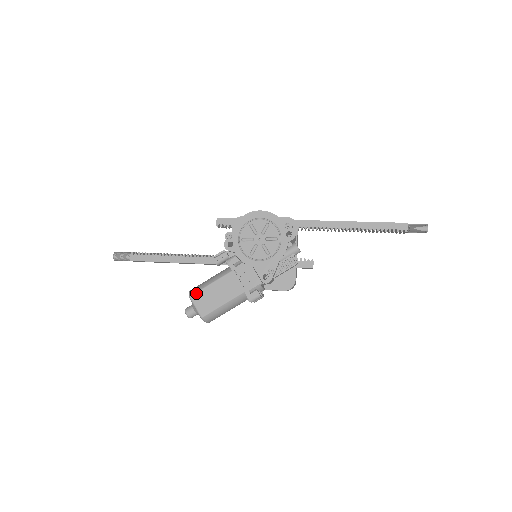
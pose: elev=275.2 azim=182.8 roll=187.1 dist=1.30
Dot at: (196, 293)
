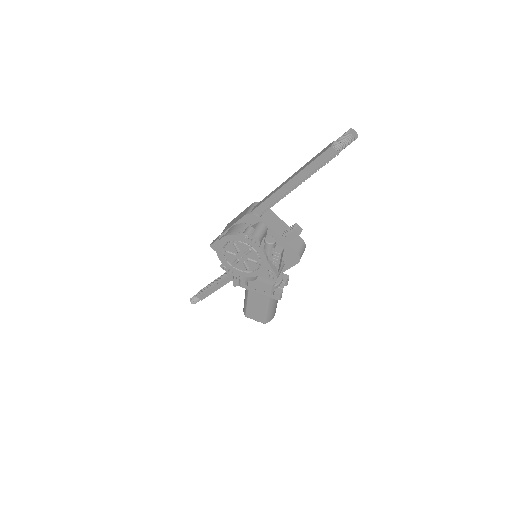
Dot at: (246, 313)
